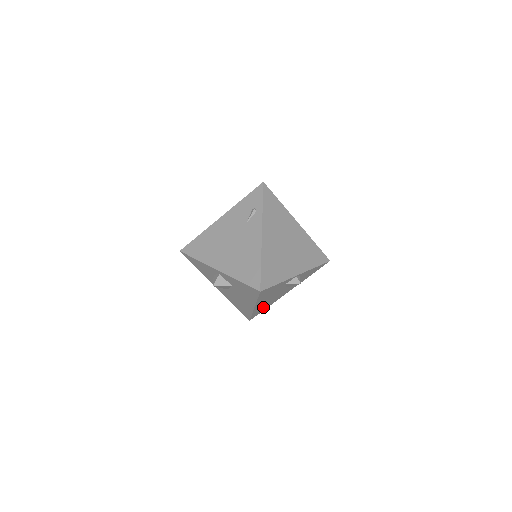
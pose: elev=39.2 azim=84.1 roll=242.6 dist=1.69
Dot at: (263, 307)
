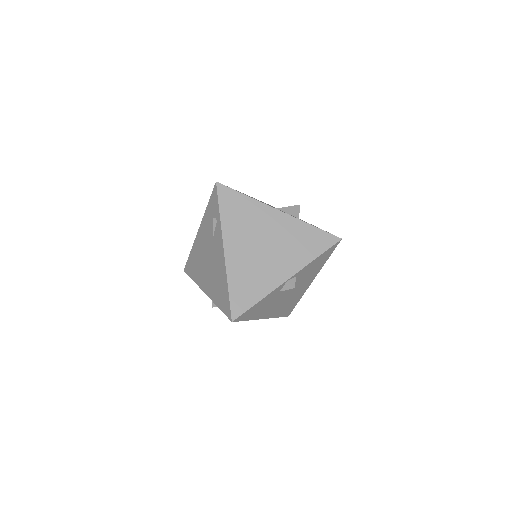
Dot at: (287, 306)
